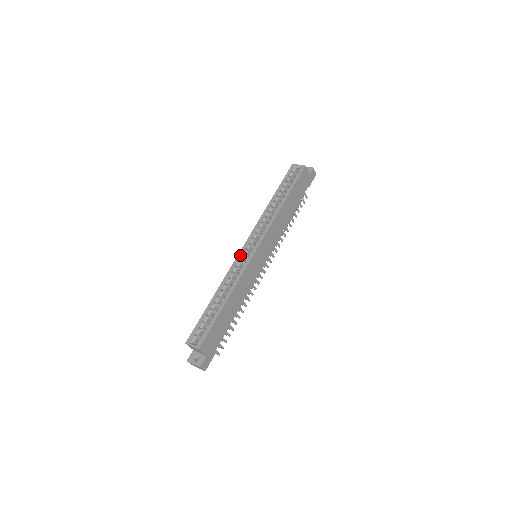
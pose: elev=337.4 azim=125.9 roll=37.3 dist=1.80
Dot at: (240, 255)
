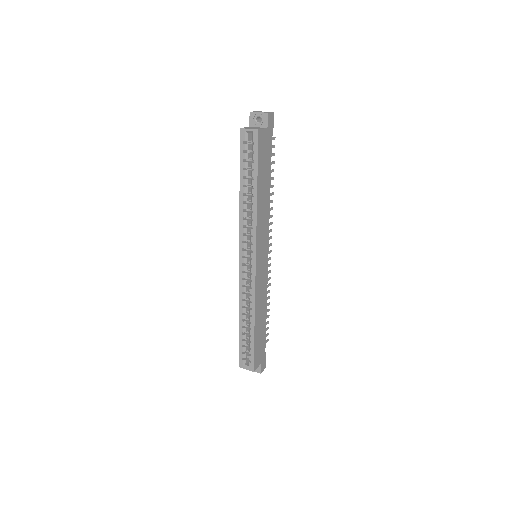
Dot at: (241, 273)
